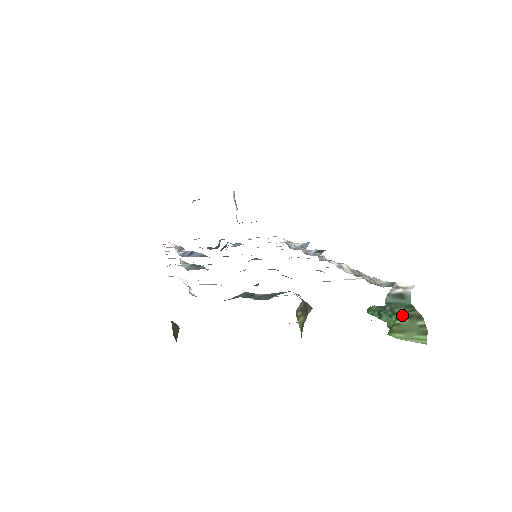
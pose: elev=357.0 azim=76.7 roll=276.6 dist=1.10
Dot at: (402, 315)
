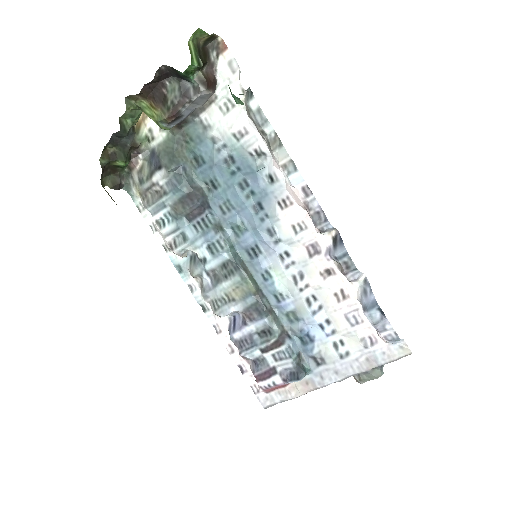
Dot at: occluded
